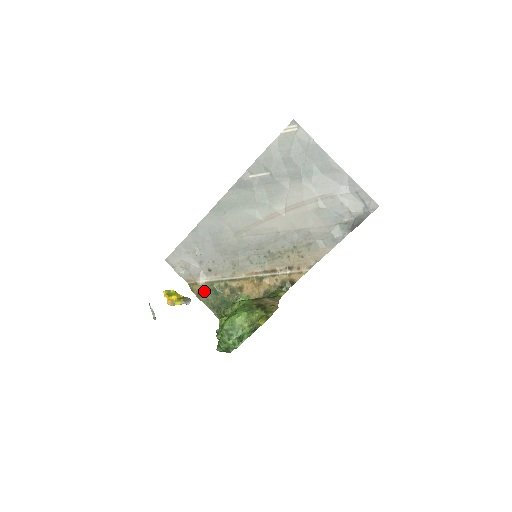
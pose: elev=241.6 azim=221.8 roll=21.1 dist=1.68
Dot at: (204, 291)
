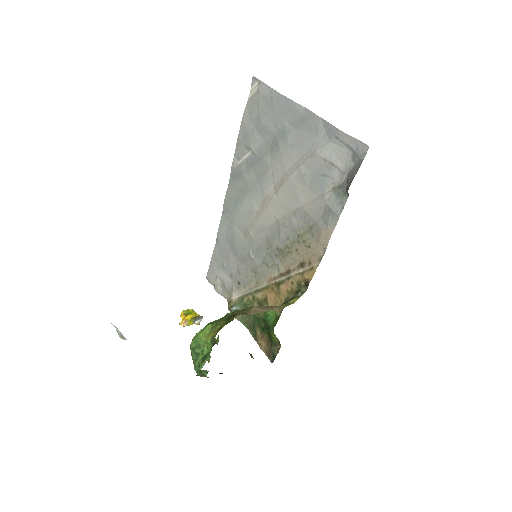
Dot at: (235, 308)
